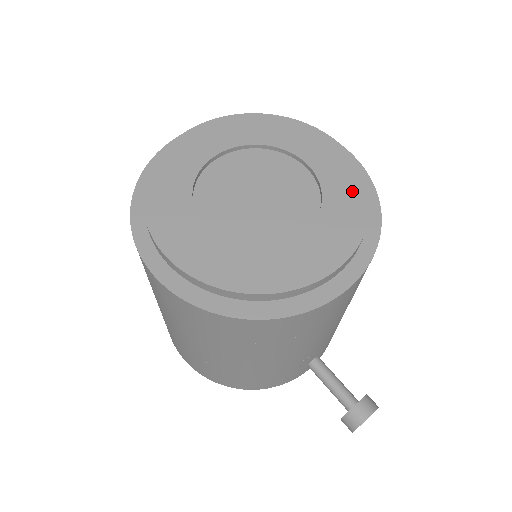
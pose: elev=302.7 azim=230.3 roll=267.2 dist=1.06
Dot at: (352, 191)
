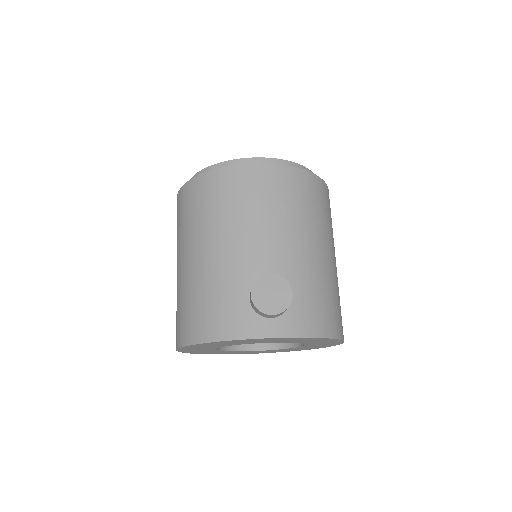
Dot at: occluded
